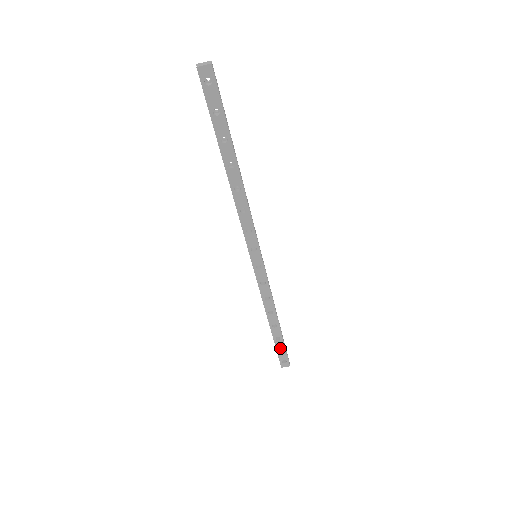
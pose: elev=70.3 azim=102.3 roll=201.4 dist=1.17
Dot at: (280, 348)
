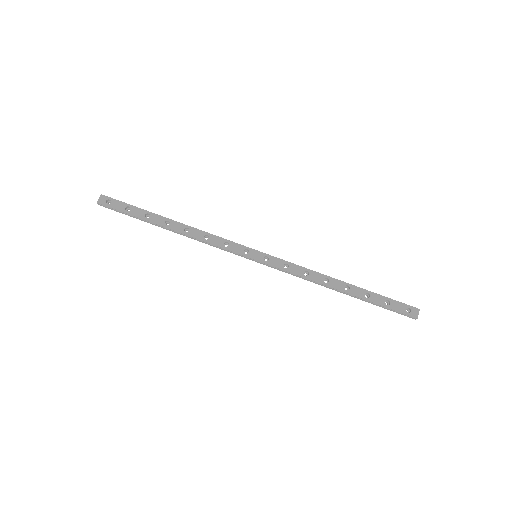
Dot at: (384, 302)
